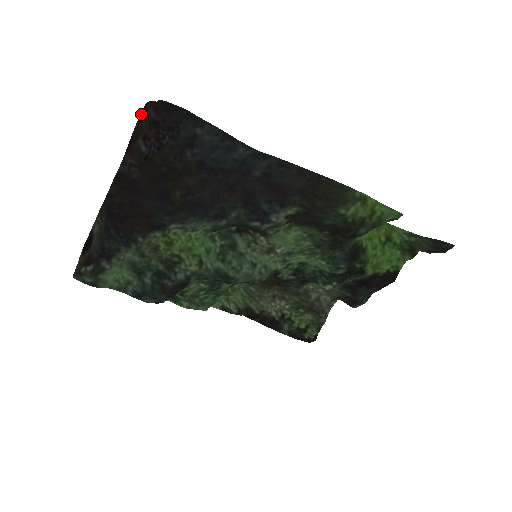
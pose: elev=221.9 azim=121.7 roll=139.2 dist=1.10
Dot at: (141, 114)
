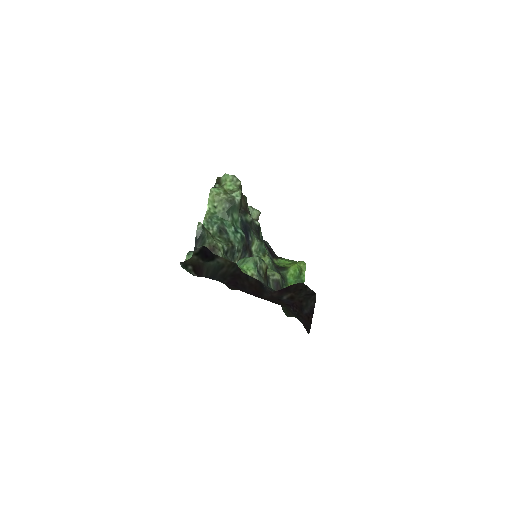
Dot at: (310, 289)
